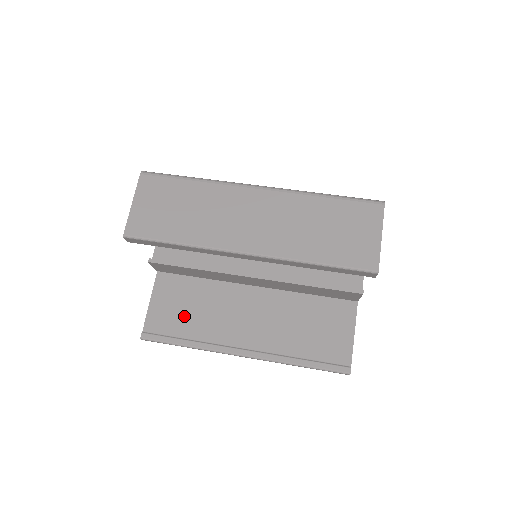
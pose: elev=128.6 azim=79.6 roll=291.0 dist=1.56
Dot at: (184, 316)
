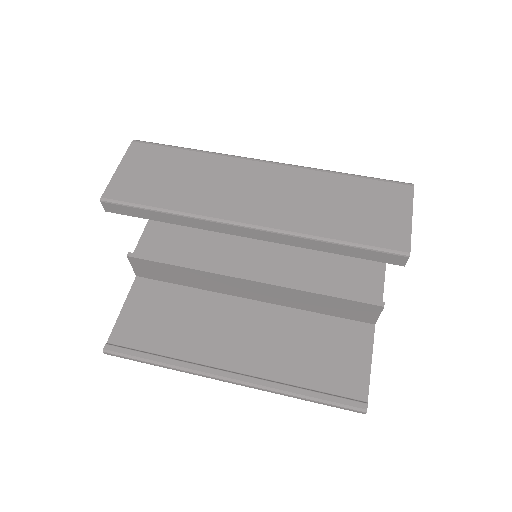
Dot at: (161, 328)
